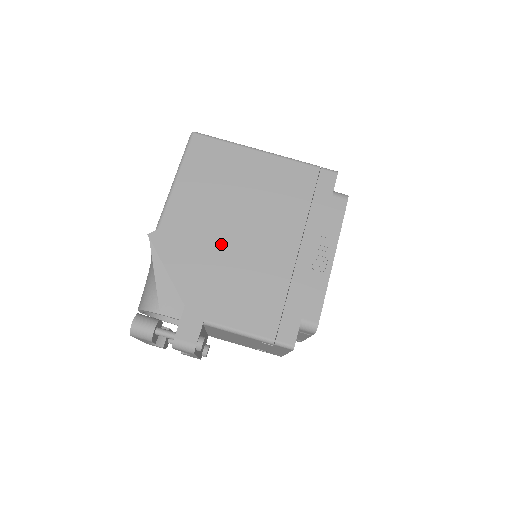
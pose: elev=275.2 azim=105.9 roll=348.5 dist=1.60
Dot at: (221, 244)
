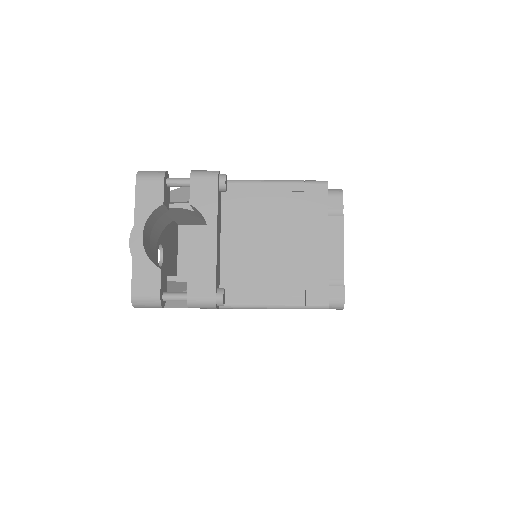
Dot at: occluded
